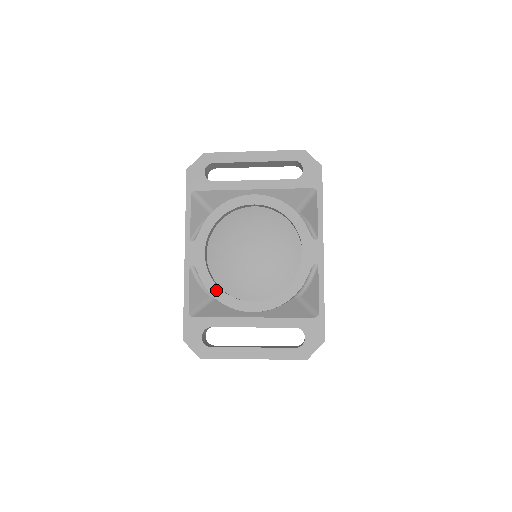
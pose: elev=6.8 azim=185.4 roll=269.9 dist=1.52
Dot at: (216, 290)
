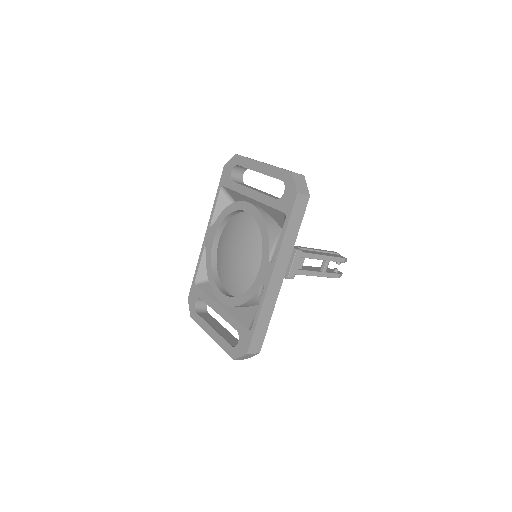
Dot at: (210, 272)
